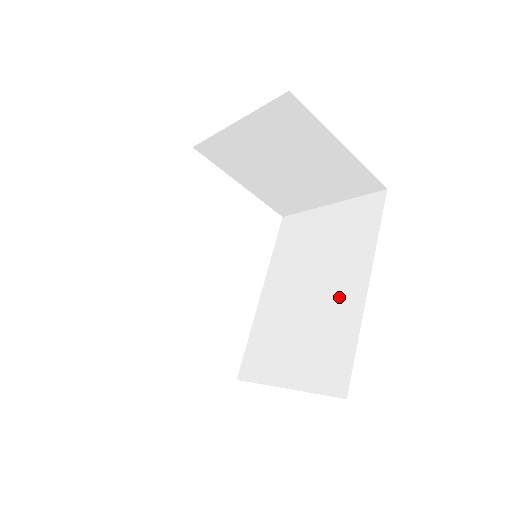
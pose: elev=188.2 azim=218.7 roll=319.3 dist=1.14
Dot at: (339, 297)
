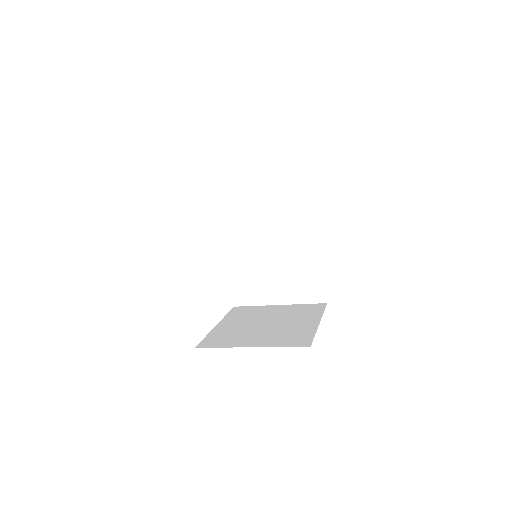
Dot at: (299, 248)
